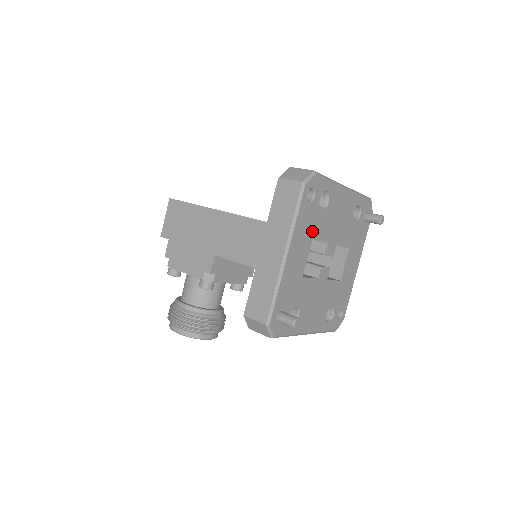
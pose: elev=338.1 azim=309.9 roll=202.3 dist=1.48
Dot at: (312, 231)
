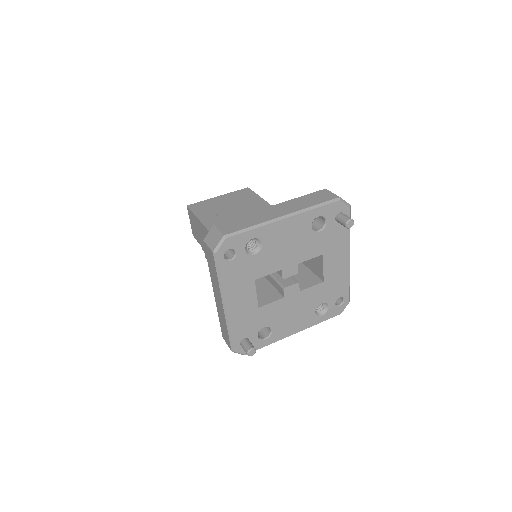
Dot at: (250, 275)
